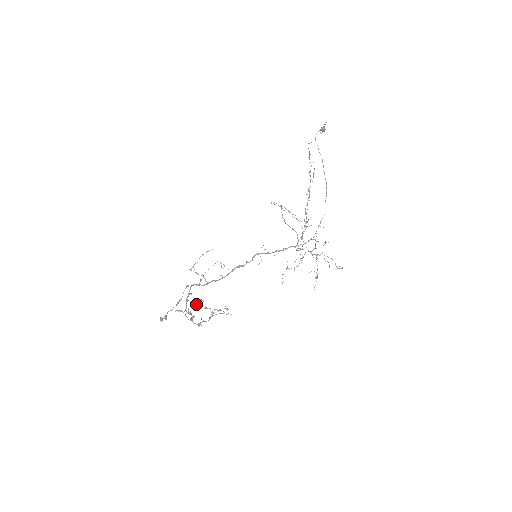
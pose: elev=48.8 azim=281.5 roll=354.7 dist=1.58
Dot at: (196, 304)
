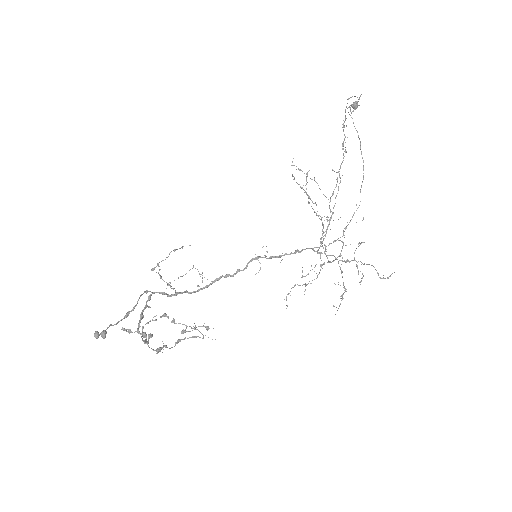
Dot at: (156, 320)
